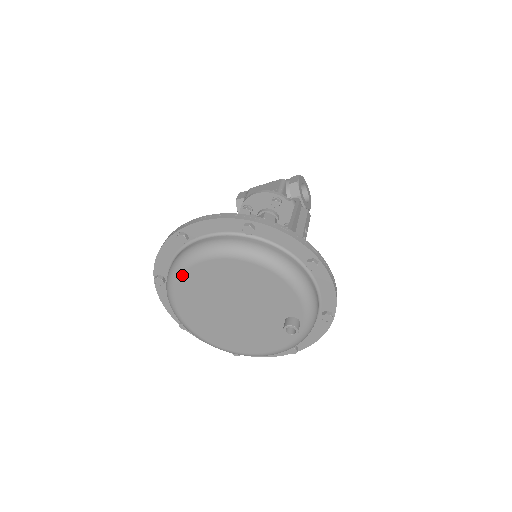
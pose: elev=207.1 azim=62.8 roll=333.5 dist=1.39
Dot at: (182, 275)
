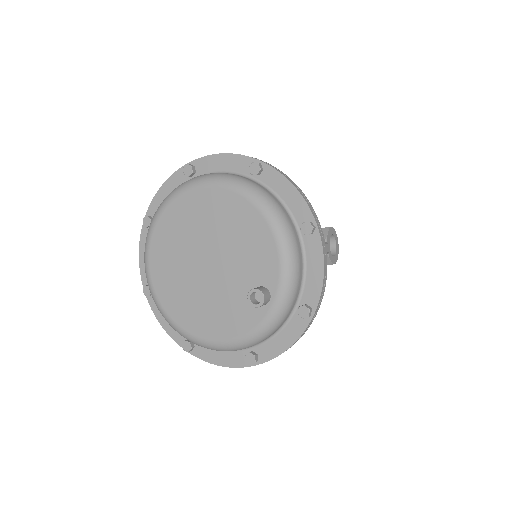
Dot at: (171, 204)
